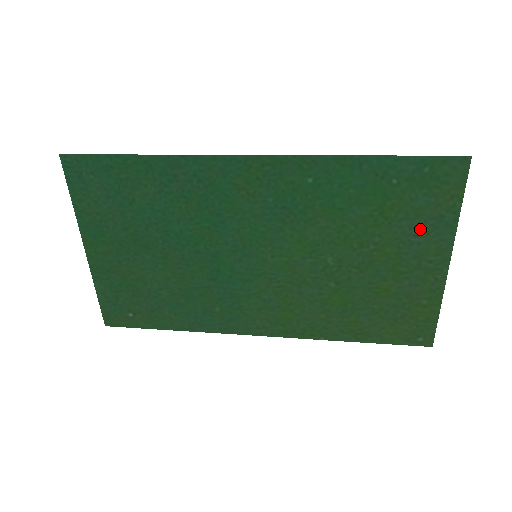
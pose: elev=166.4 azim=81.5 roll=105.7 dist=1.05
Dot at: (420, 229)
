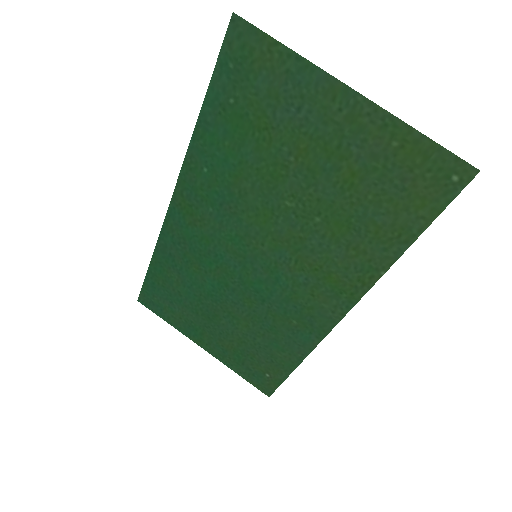
Dot at: (293, 102)
